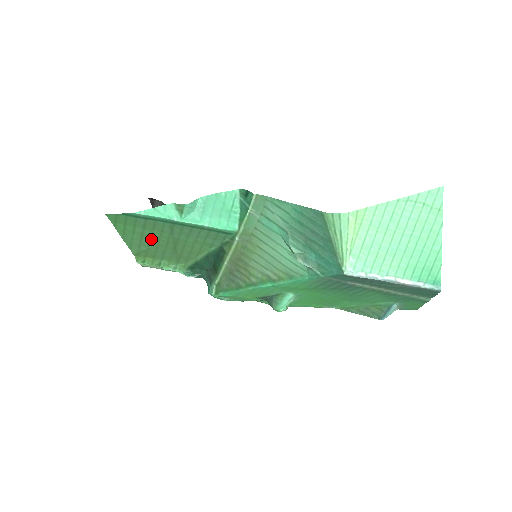
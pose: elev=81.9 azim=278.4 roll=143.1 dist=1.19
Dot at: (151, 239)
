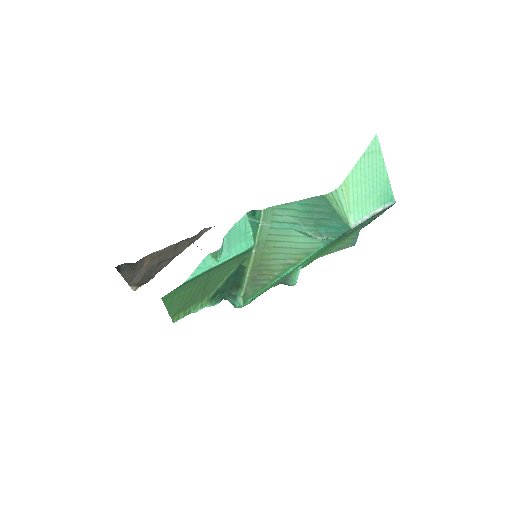
Dot at: (189, 295)
